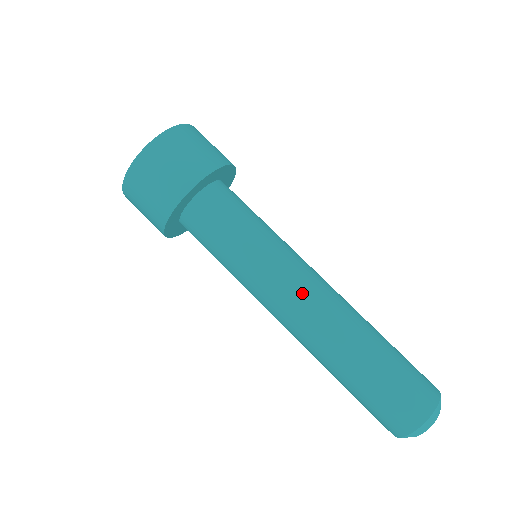
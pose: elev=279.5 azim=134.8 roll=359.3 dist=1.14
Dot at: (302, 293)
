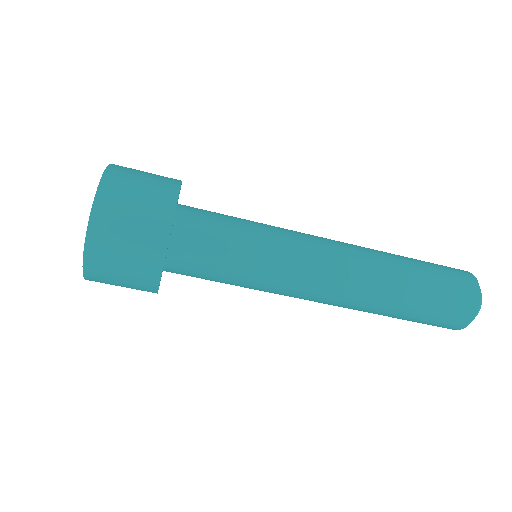
Dot at: (326, 274)
